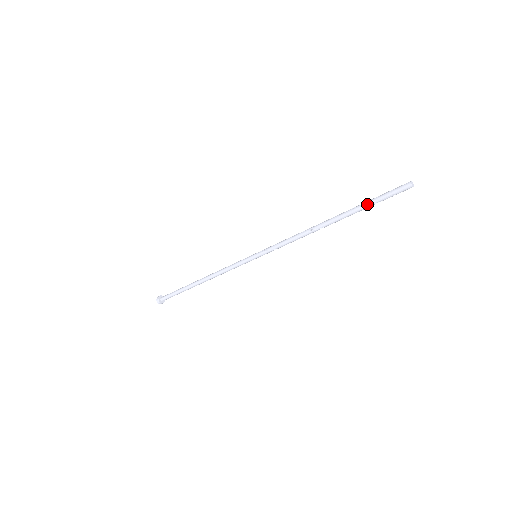
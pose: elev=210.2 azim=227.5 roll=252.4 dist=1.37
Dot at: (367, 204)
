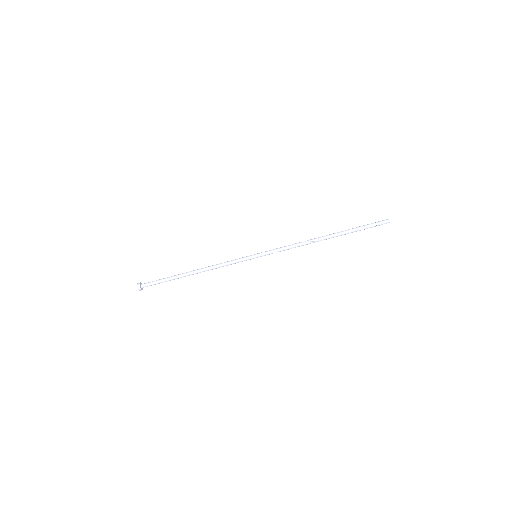
Dot at: (357, 229)
